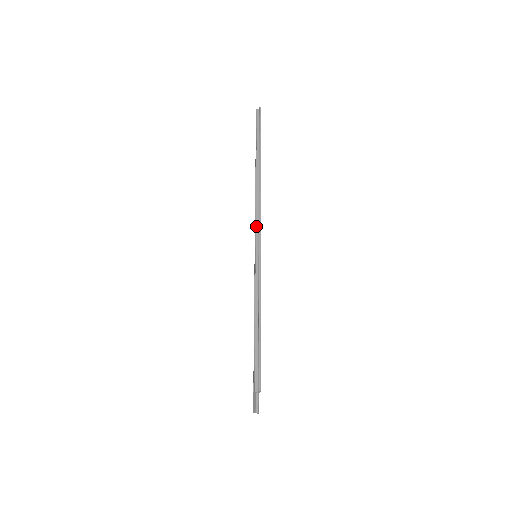
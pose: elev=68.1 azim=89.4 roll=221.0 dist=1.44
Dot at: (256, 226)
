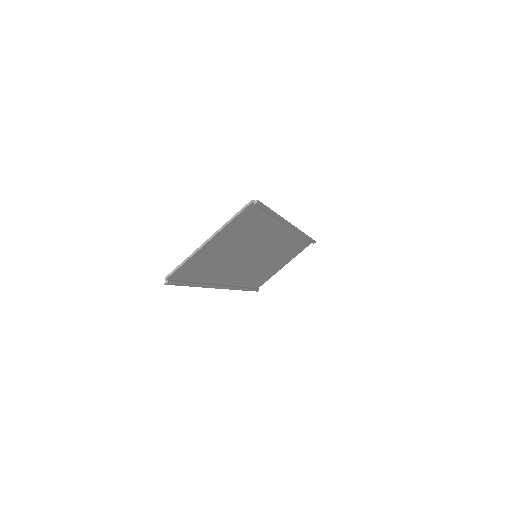
Dot at: occluded
